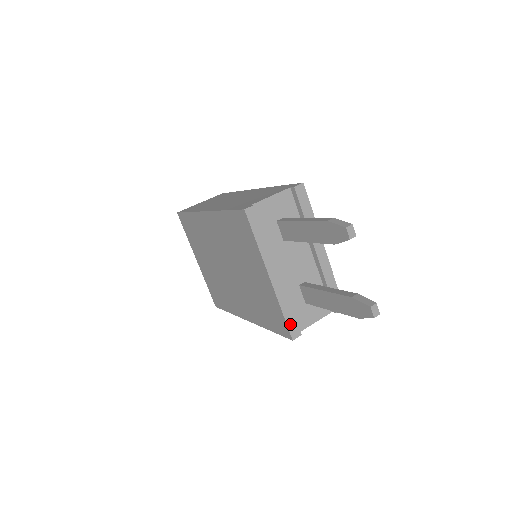
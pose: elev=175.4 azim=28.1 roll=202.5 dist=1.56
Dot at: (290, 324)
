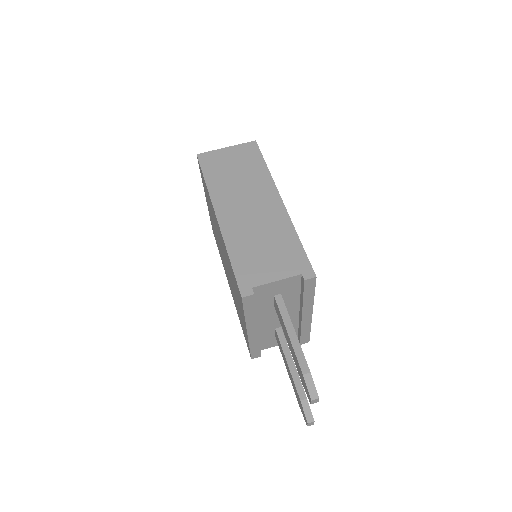
Dot at: (253, 352)
